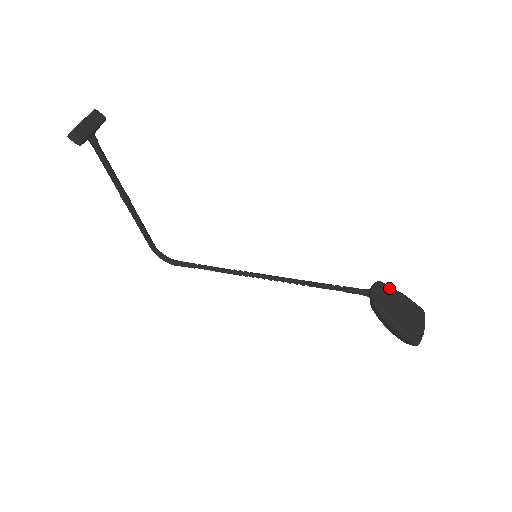
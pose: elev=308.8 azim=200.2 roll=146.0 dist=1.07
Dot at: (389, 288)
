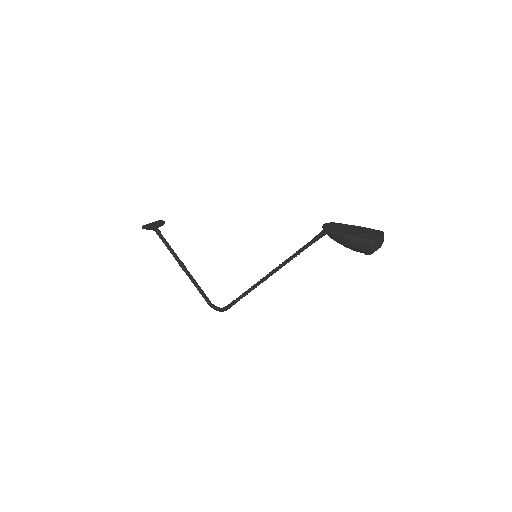
Dot at: (342, 224)
